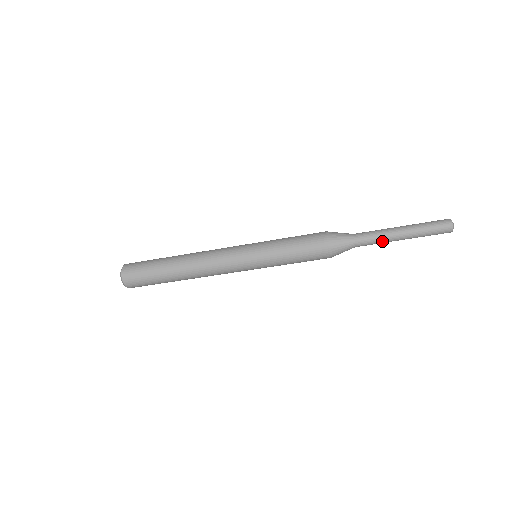
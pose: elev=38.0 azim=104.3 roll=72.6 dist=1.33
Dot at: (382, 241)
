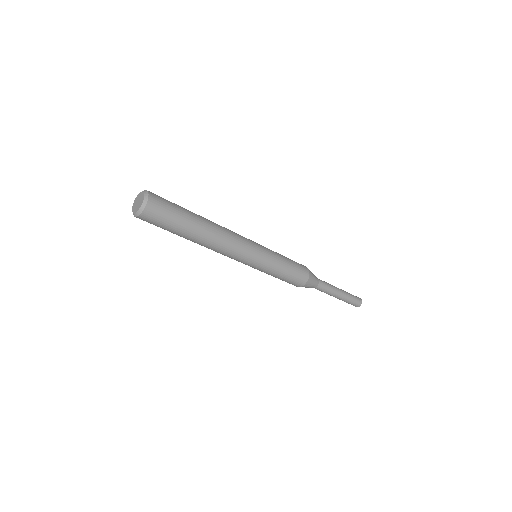
Dot at: (331, 291)
